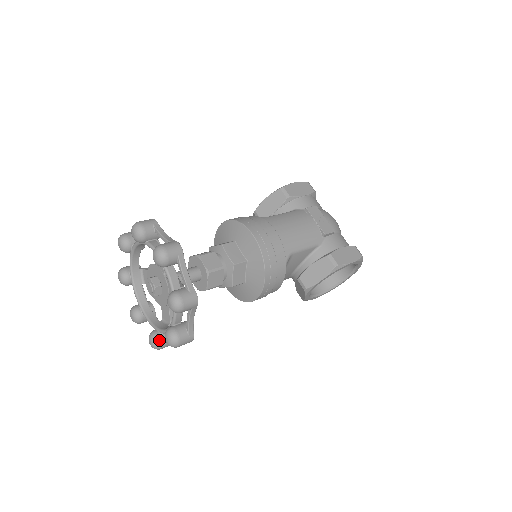
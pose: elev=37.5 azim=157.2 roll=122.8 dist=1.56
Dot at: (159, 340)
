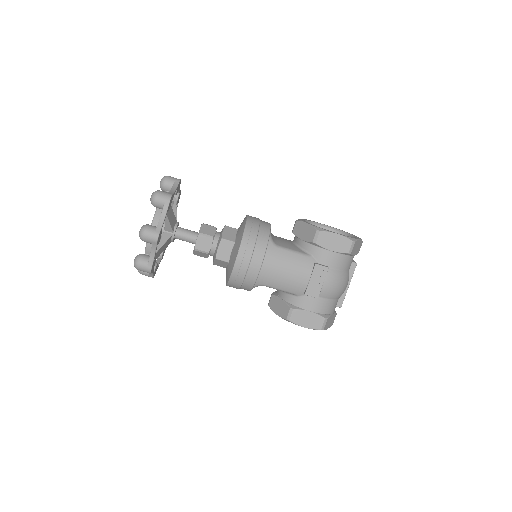
Dot at: occluded
